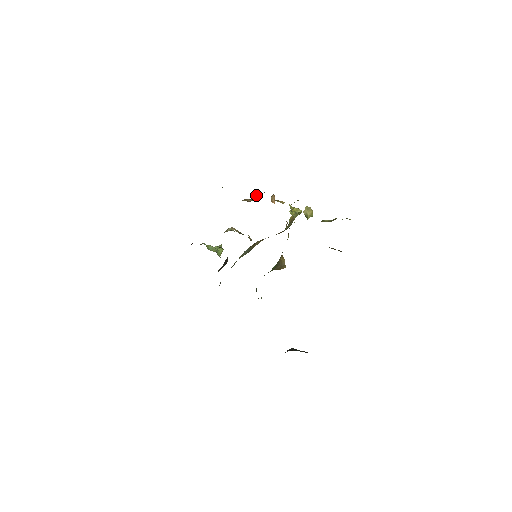
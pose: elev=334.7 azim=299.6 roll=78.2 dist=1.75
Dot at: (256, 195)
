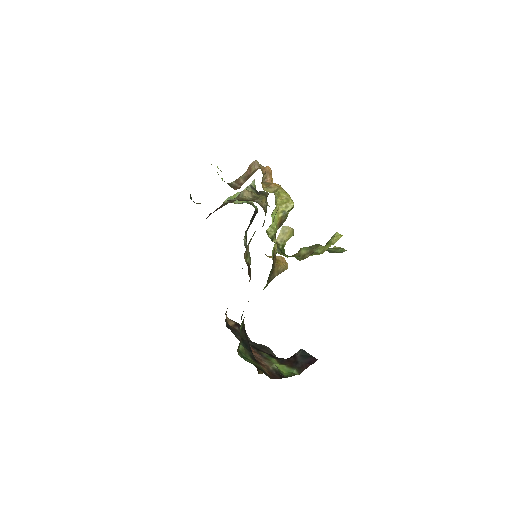
Dot at: (251, 166)
